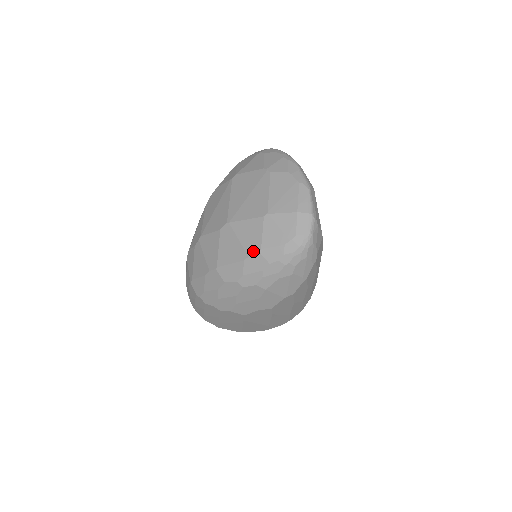
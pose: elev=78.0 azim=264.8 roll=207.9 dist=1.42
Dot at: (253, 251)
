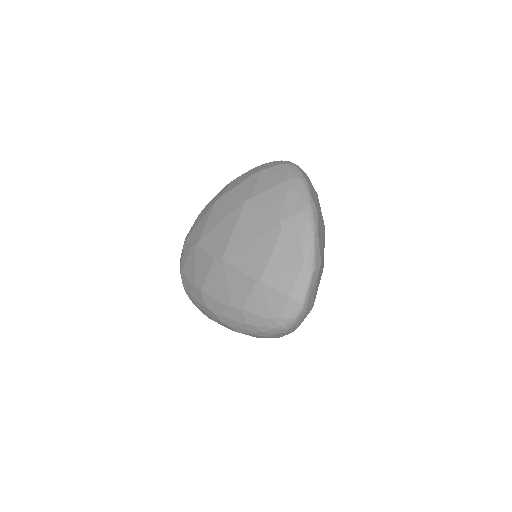
Dot at: (236, 305)
